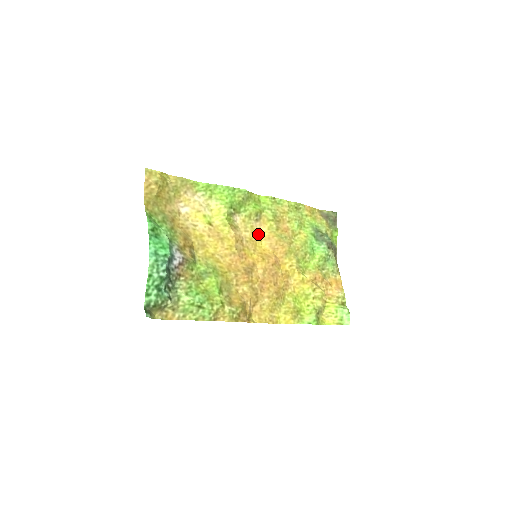
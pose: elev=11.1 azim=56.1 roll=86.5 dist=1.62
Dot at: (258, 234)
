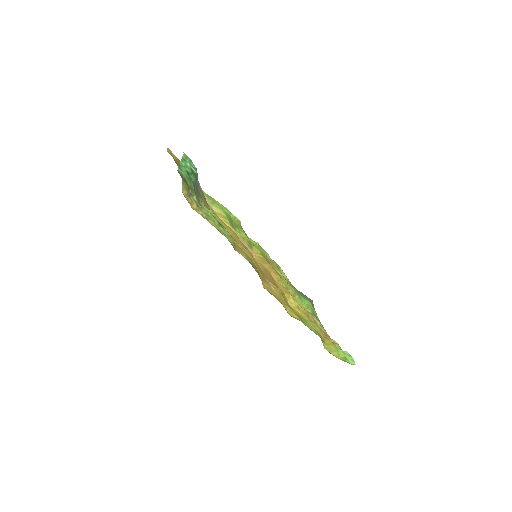
Dot at: occluded
